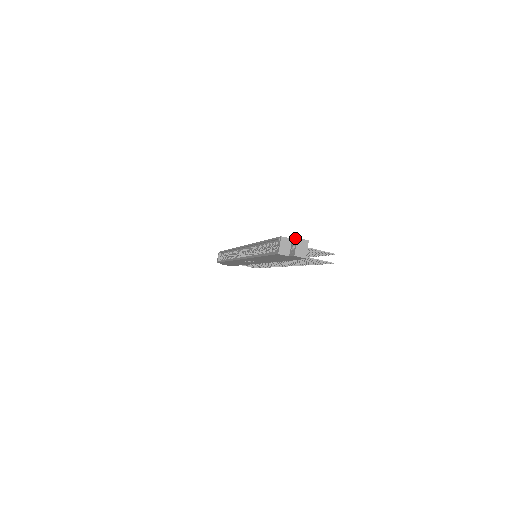
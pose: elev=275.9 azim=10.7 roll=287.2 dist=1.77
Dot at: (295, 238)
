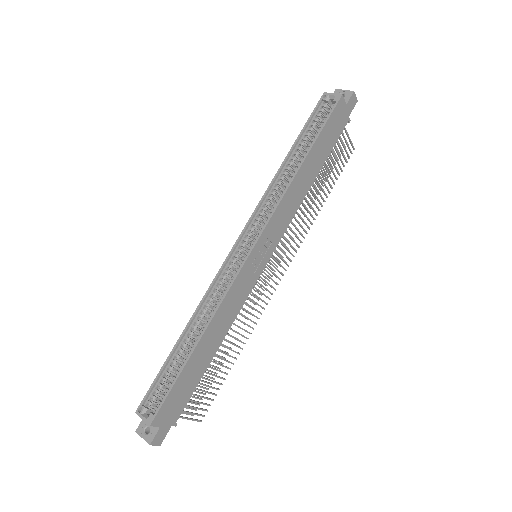
Dot at: occluded
